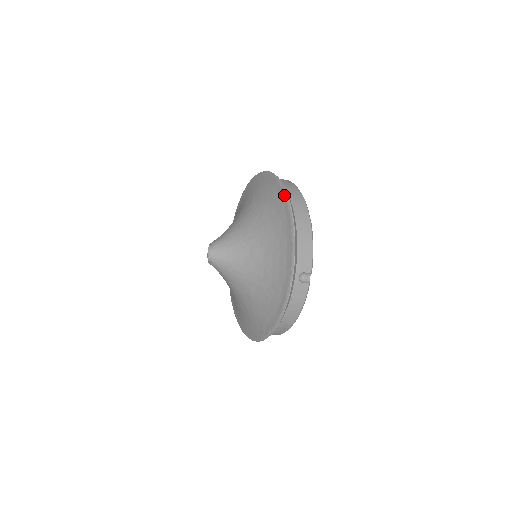
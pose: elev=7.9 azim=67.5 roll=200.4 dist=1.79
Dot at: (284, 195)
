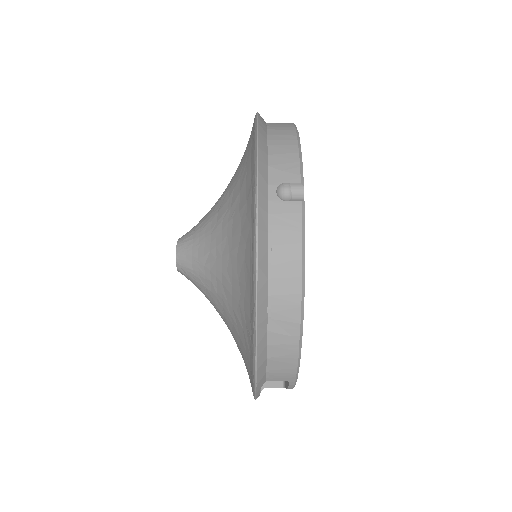
Dot at: occluded
